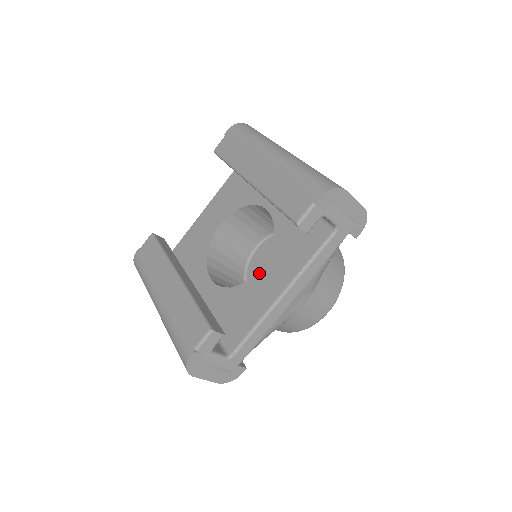
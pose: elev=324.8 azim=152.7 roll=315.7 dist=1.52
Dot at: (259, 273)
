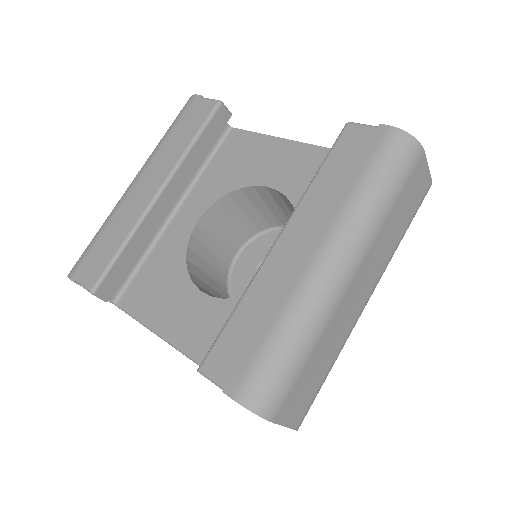
Dot at: (200, 296)
